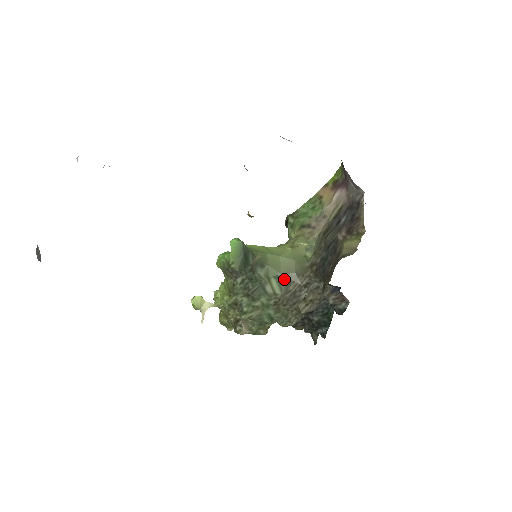
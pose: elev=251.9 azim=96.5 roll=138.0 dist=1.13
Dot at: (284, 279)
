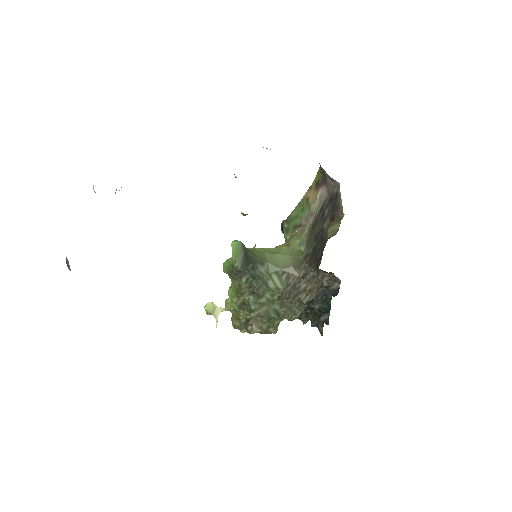
Dot at: (283, 274)
